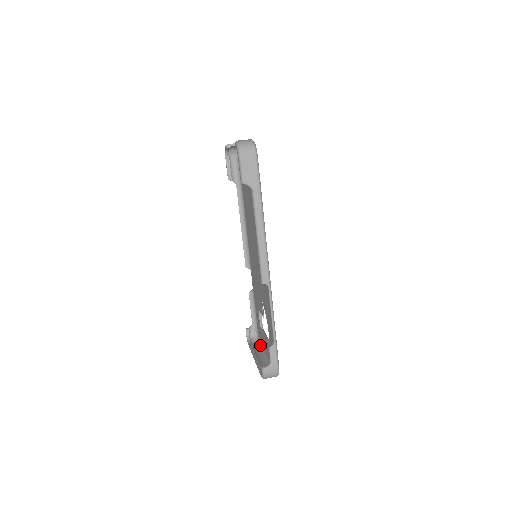
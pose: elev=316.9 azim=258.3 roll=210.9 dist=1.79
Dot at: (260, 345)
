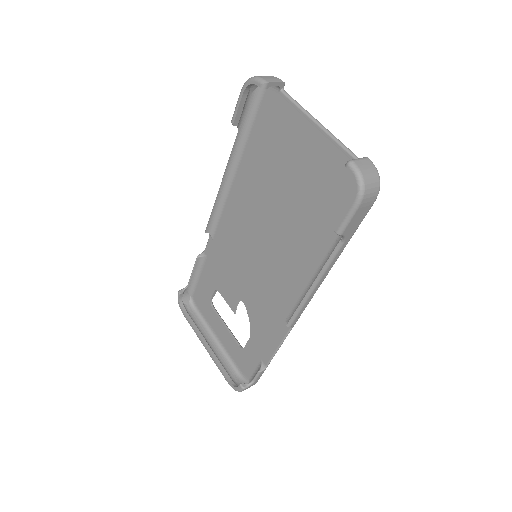
Dot at: (199, 315)
